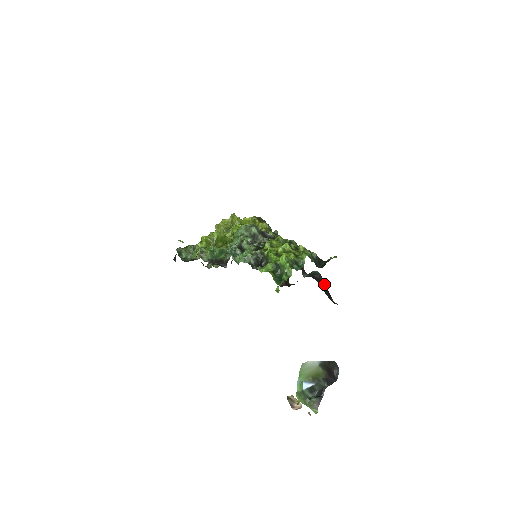
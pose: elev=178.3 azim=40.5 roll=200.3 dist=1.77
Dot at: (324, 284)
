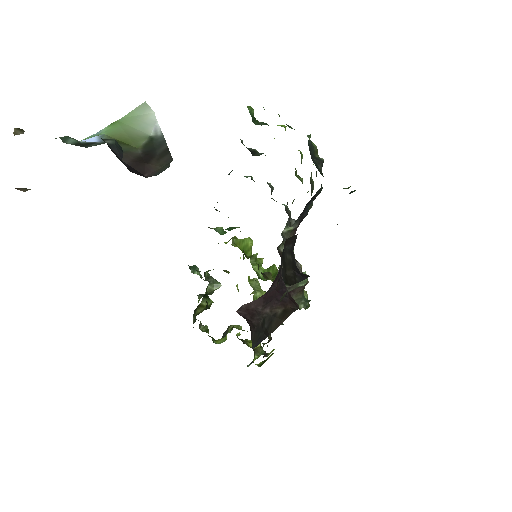
Dot at: (300, 279)
